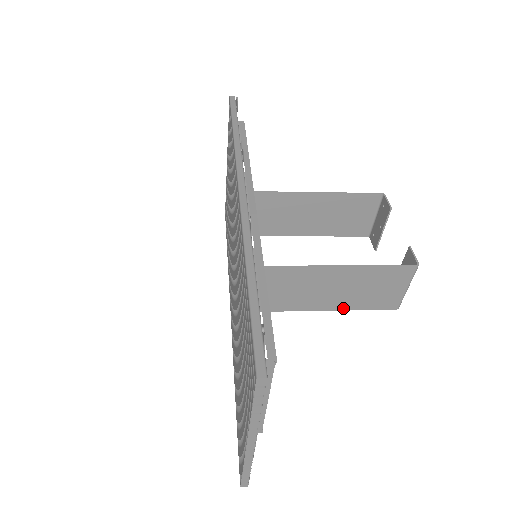
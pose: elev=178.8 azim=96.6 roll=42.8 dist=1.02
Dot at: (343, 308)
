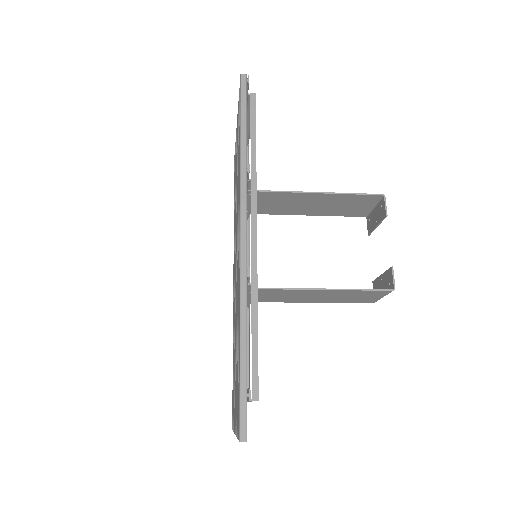
Dot at: (327, 302)
